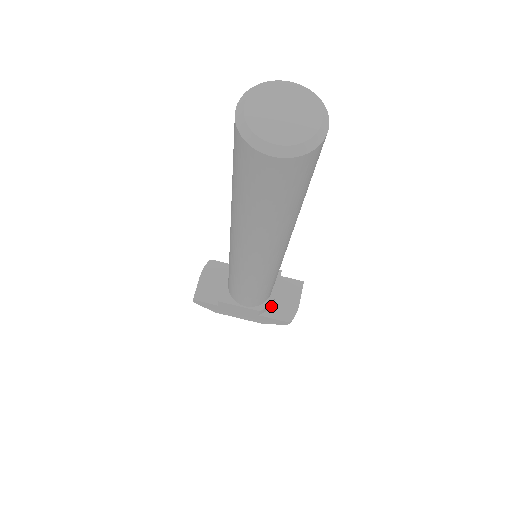
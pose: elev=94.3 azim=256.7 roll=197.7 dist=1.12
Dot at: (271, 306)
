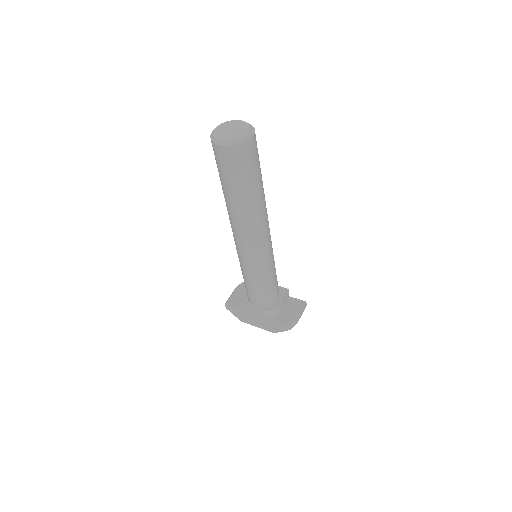
Dot at: (278, 314)
